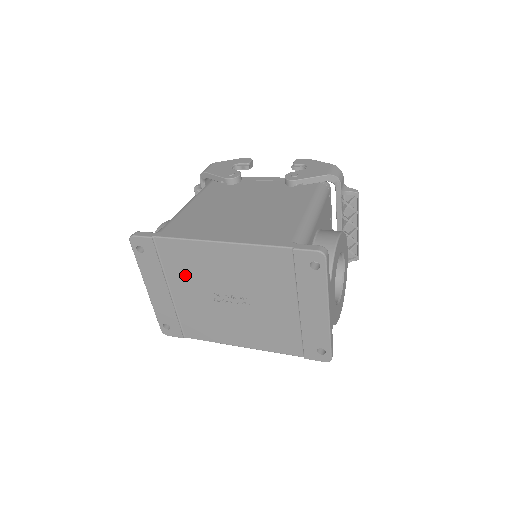
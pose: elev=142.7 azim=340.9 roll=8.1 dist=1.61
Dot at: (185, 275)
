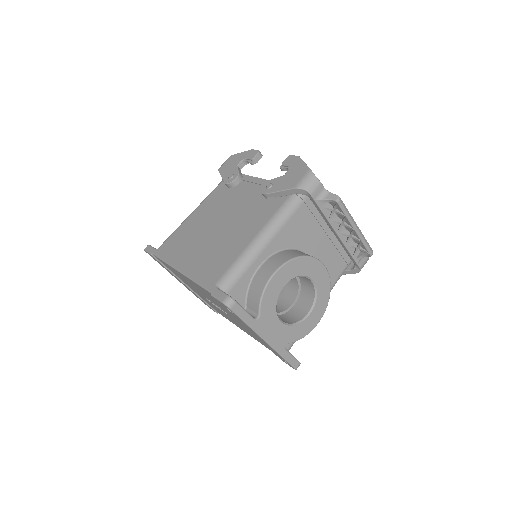
Dot at: occluded
